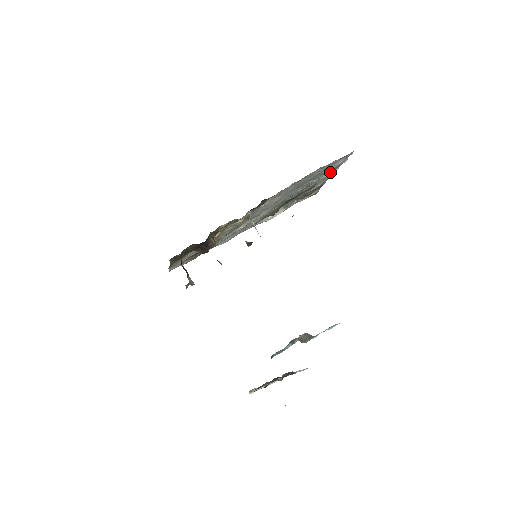
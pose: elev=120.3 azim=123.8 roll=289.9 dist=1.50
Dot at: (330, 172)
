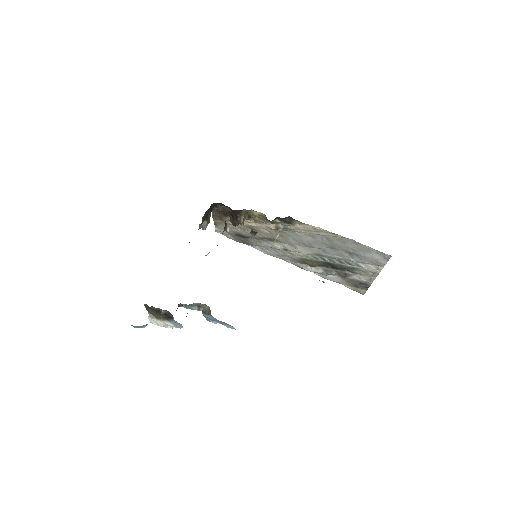
Dot at: (371, 267)
